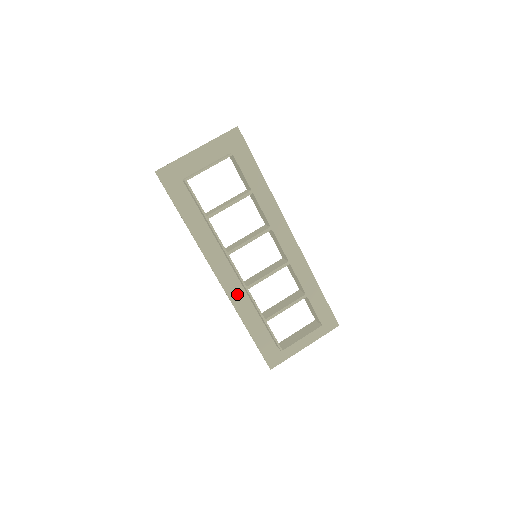
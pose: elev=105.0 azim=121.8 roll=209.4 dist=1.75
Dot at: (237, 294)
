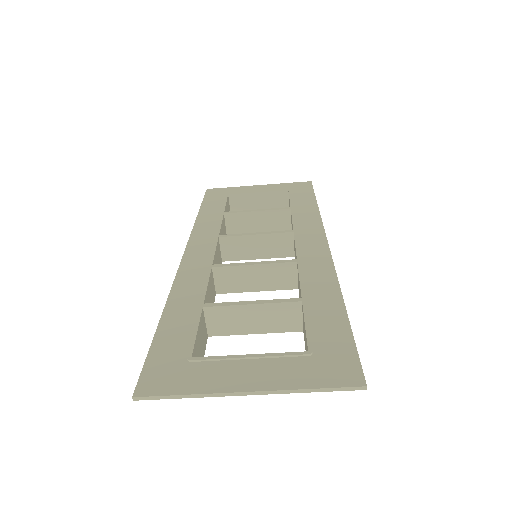
Dot at: (204, 237)
